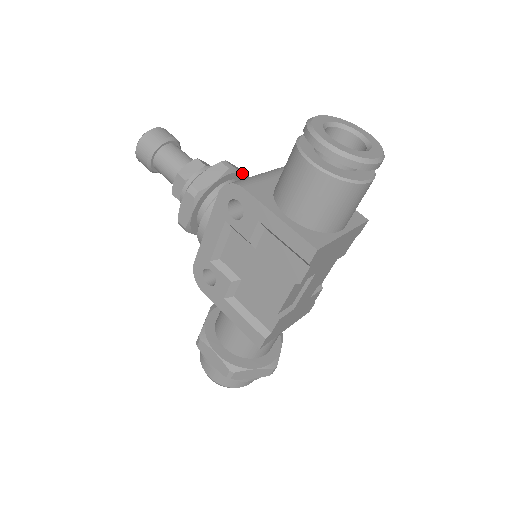
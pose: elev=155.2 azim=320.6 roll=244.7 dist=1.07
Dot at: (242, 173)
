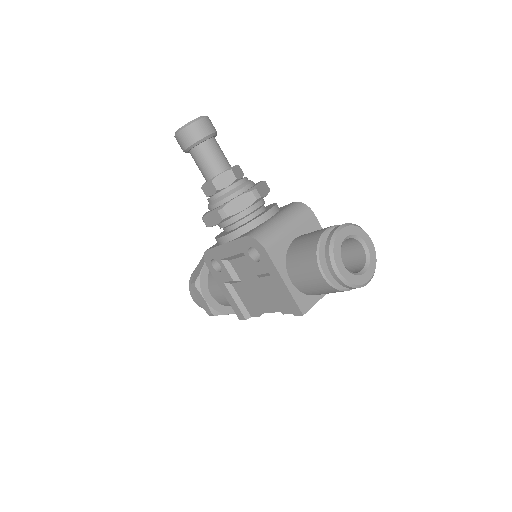
Dot at: occluded
